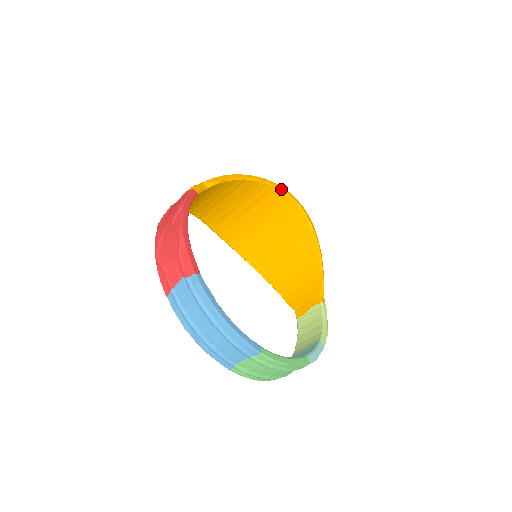
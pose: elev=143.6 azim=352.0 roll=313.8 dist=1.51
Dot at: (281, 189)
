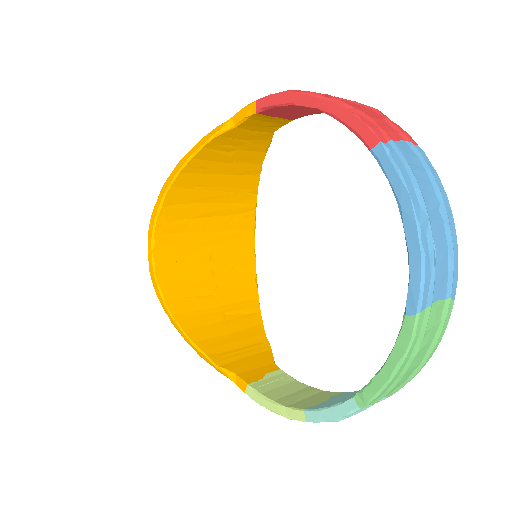
Dot at: (255, 219)
